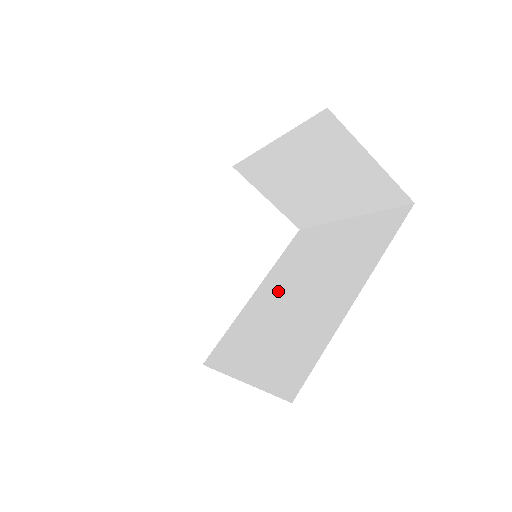
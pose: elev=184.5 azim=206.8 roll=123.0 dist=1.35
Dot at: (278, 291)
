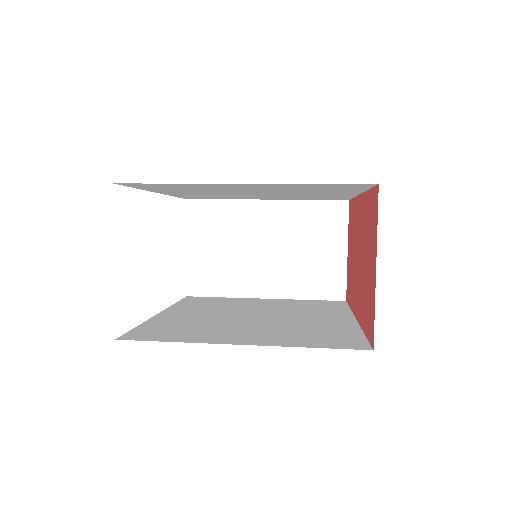
Dot at: (216, 314)
